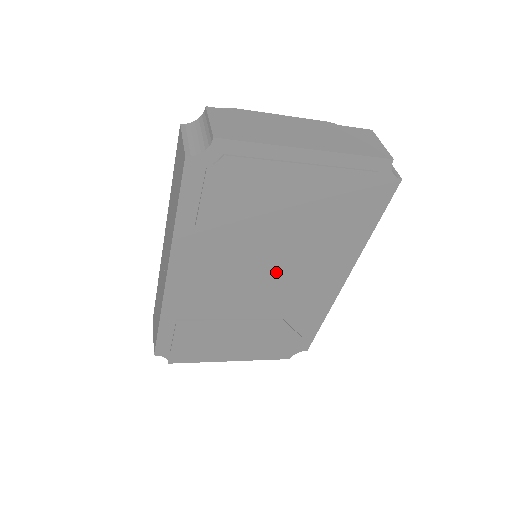
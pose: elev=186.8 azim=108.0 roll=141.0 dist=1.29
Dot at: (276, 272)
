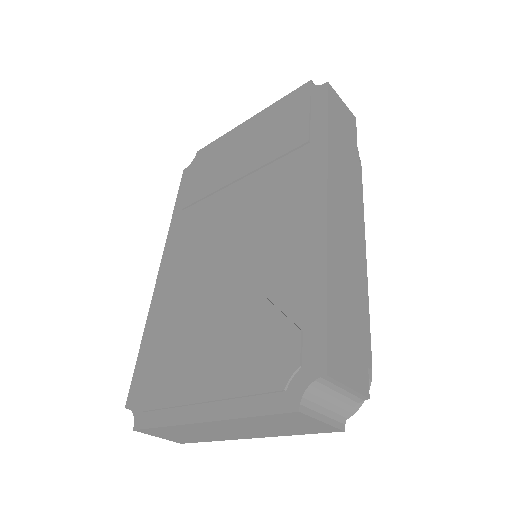
Dot at: (243, 224)
